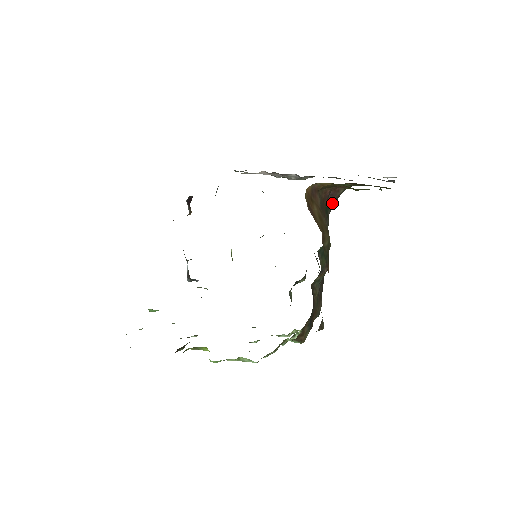
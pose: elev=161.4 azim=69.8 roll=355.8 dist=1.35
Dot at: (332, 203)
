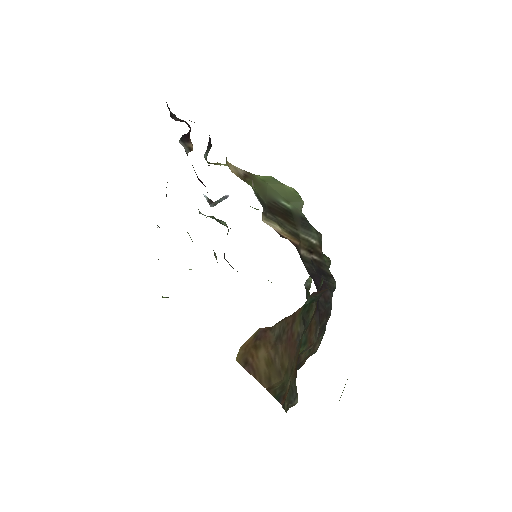
Dot at: (319, 295)
